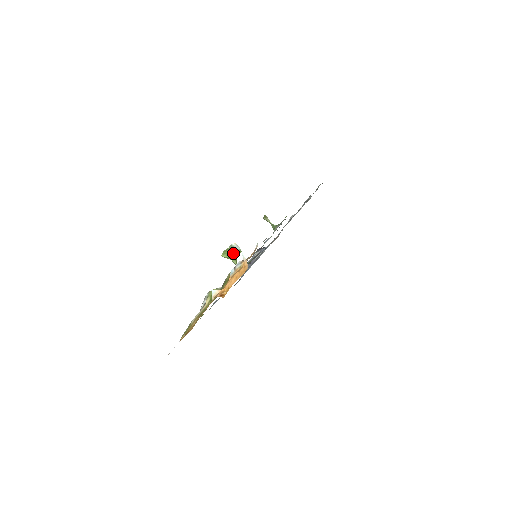
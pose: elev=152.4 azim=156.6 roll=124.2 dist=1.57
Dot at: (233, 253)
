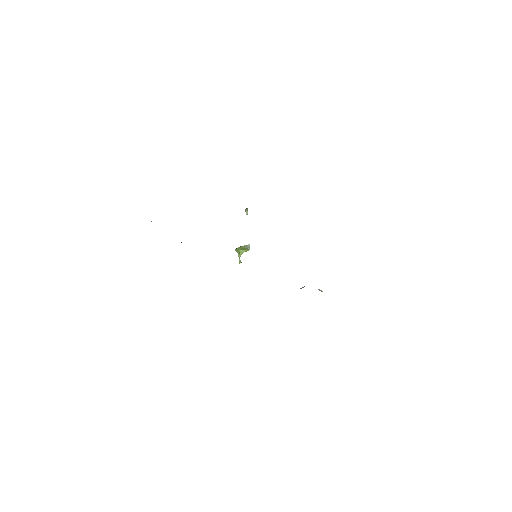
Dot at: (241, 248)
